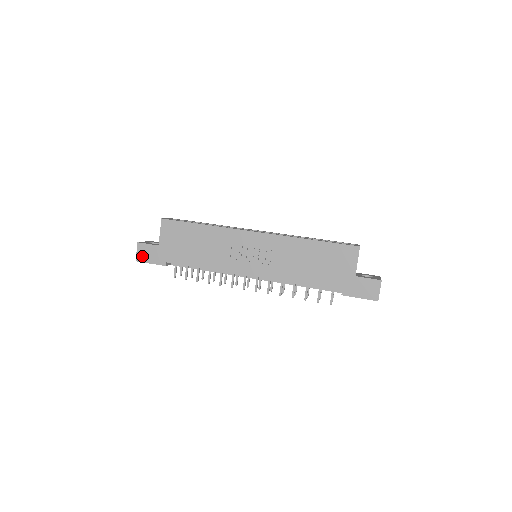
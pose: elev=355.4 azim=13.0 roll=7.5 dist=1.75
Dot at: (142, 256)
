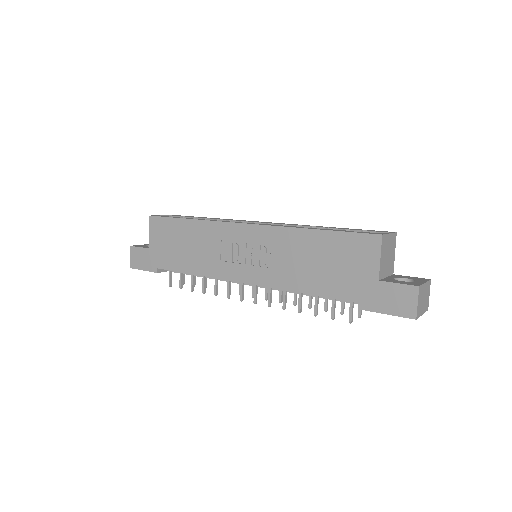
Dot at: (135, 262)
